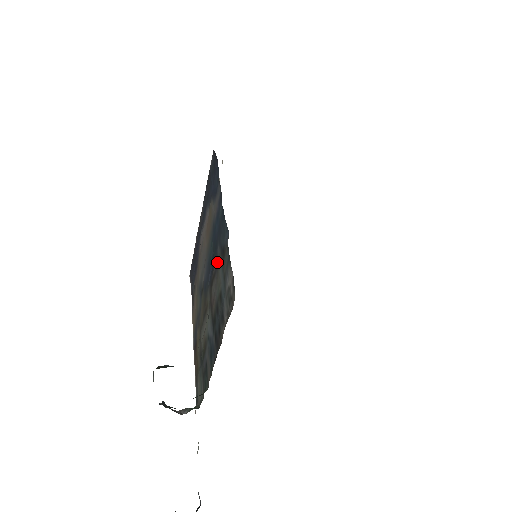
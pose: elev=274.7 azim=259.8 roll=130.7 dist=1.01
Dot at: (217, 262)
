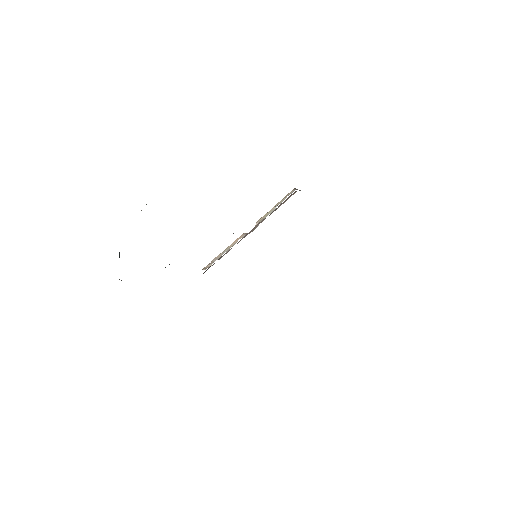
Dot at: occluded
